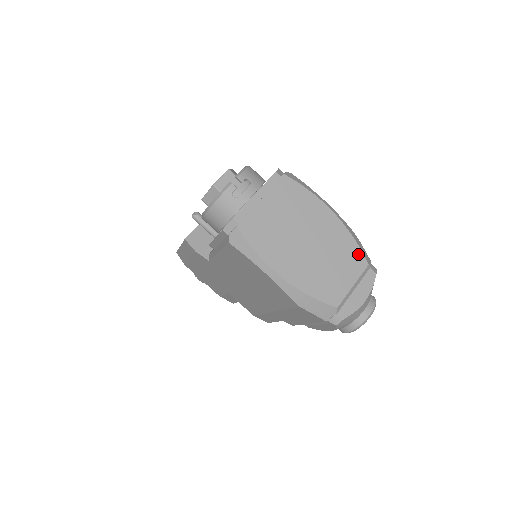
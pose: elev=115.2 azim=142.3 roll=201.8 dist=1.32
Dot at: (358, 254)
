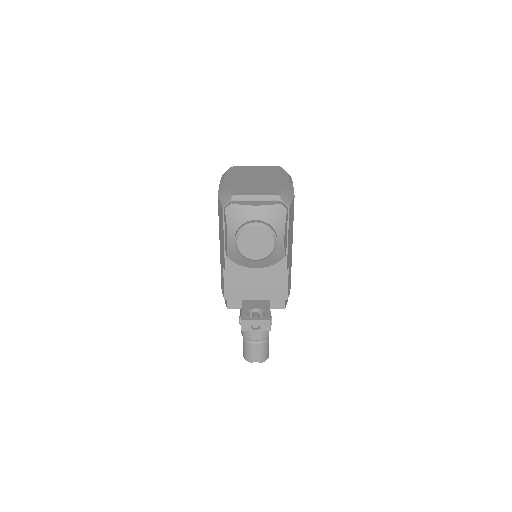
Dot at: (279, 191)
